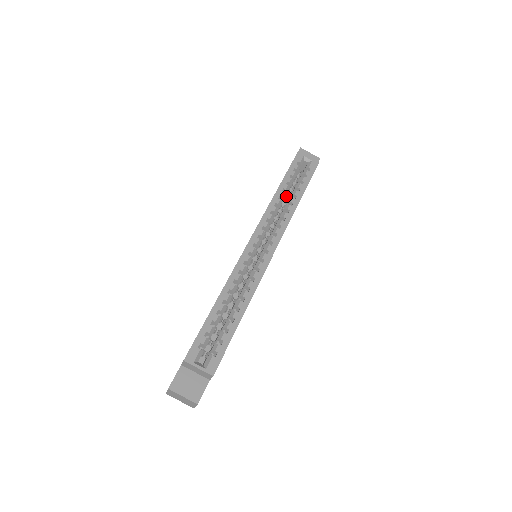
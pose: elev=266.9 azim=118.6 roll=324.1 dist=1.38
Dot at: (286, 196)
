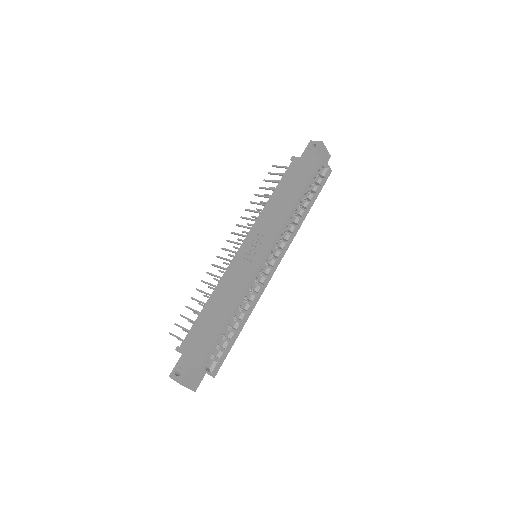
Dot at: occluded
